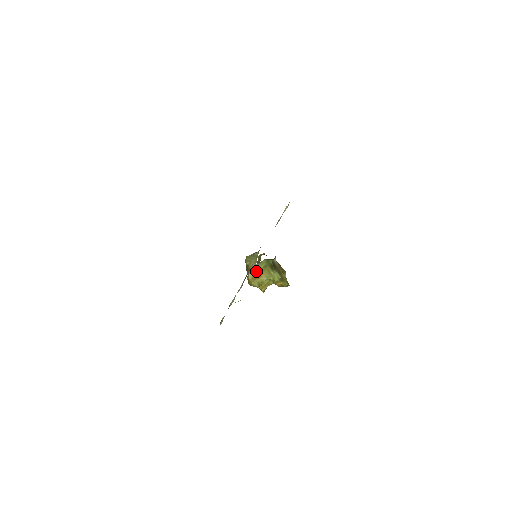
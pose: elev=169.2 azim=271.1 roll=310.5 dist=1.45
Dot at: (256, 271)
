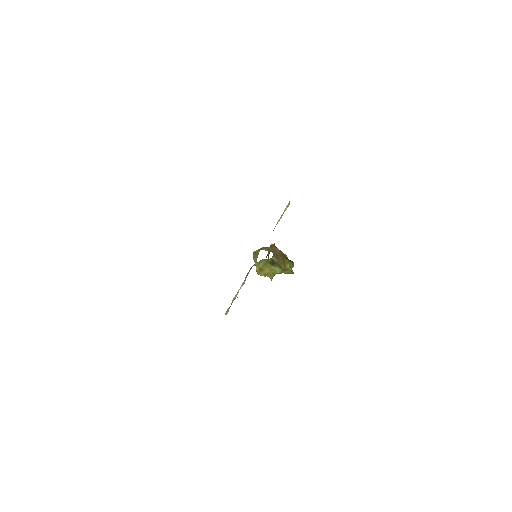
Dot at: (259, 267)
